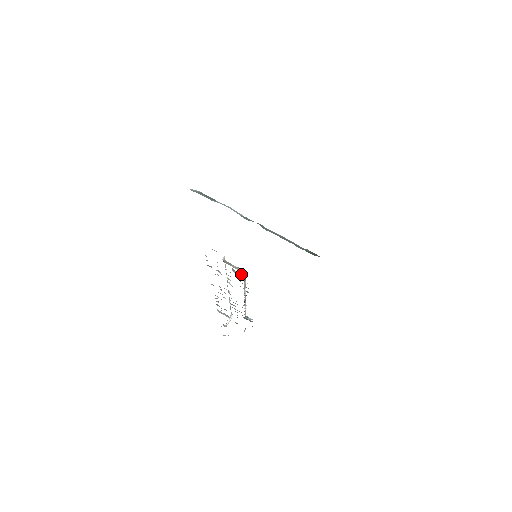
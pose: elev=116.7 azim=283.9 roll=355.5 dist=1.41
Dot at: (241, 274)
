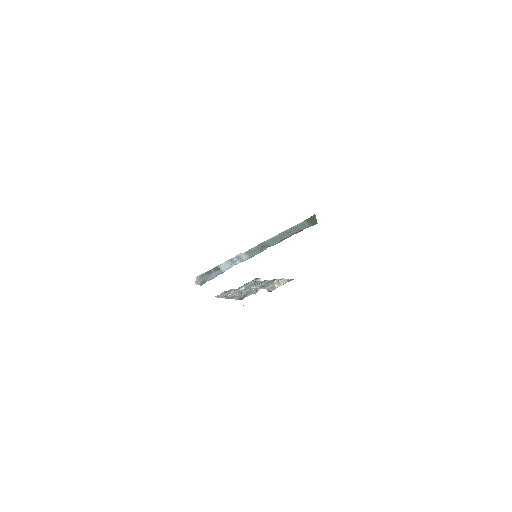
Dot at: occluded
